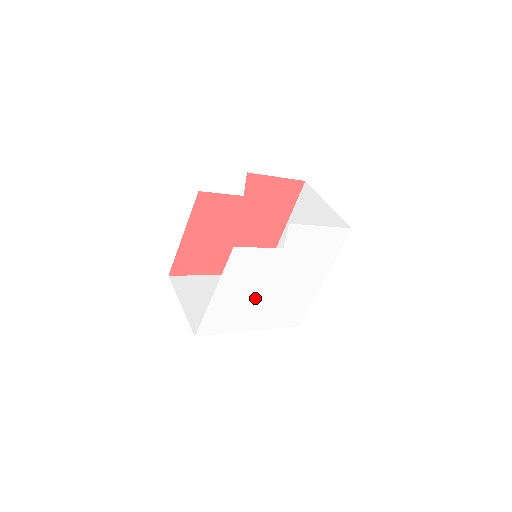
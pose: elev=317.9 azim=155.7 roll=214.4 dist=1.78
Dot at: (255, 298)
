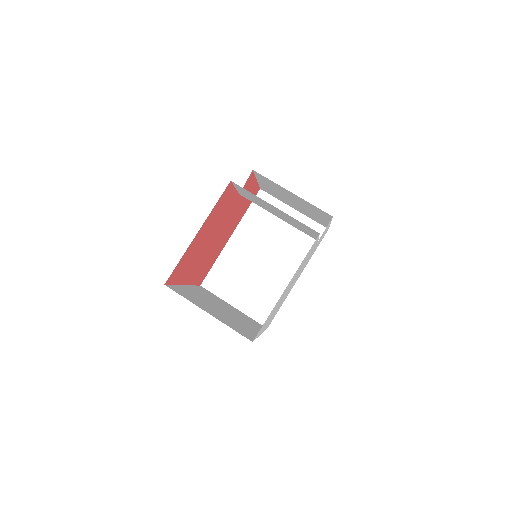
Dot at: occluded
